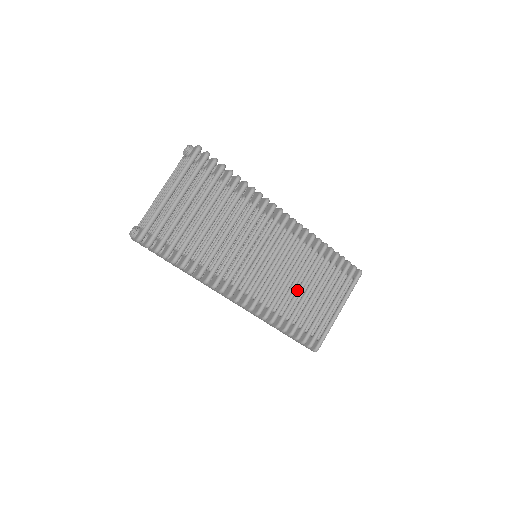
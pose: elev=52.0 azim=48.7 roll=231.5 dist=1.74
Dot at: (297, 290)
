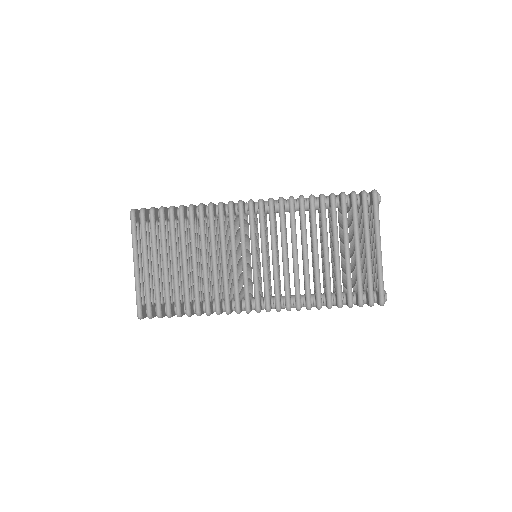
Dot at: (313, 260)
